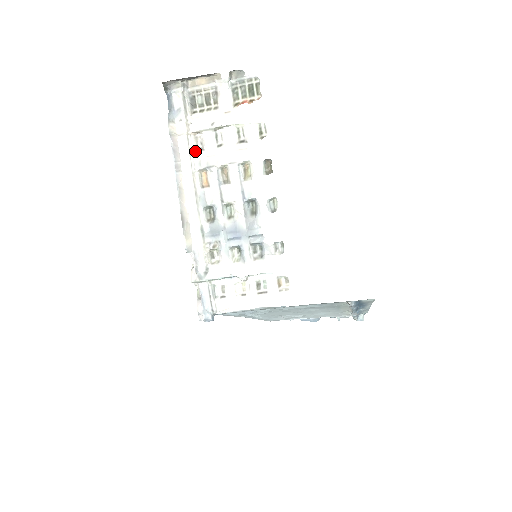
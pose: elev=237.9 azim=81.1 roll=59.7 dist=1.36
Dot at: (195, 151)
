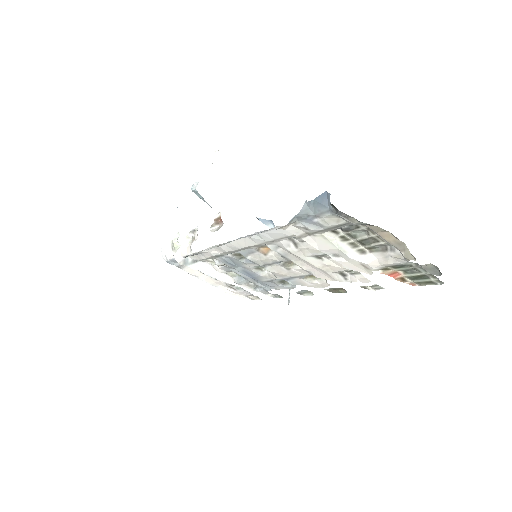
Dot at: (286, 239)
